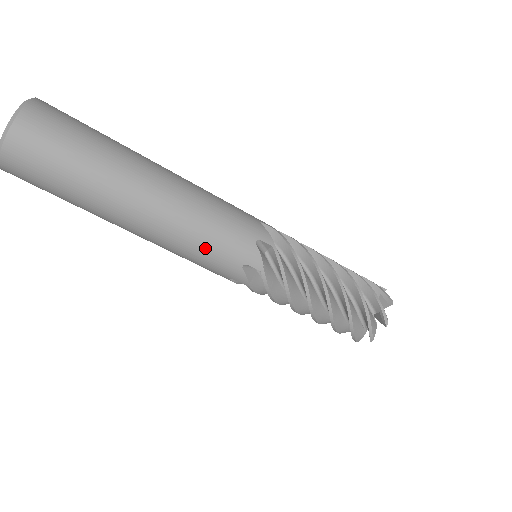
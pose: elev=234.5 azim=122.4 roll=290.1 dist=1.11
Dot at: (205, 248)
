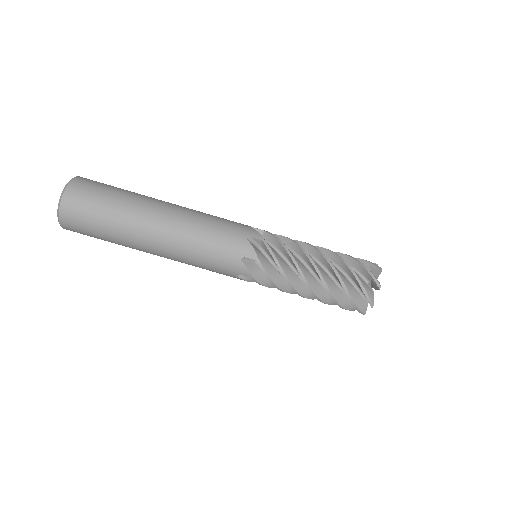
Dot at: (205, 266)
